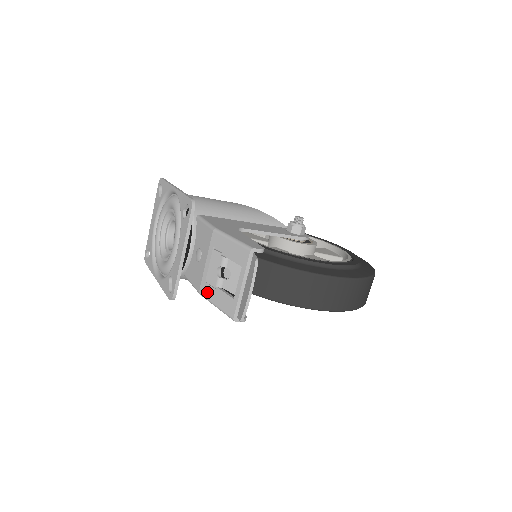
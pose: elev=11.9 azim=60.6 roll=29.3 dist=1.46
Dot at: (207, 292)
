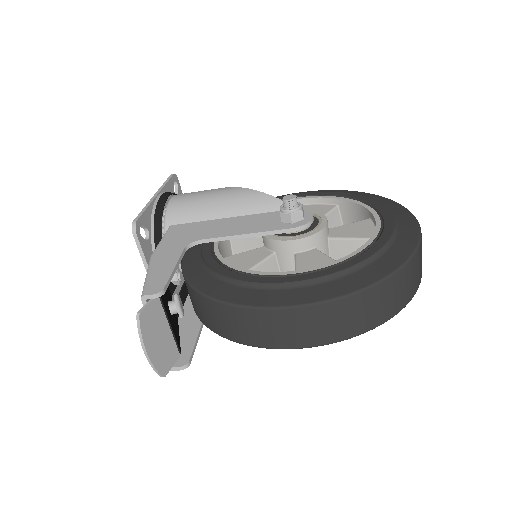
Dot at: occluded
